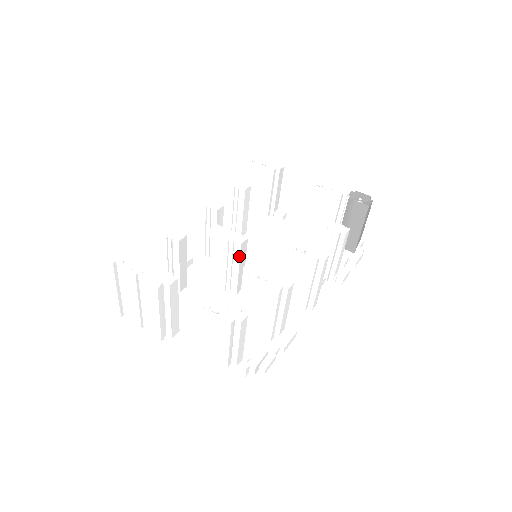
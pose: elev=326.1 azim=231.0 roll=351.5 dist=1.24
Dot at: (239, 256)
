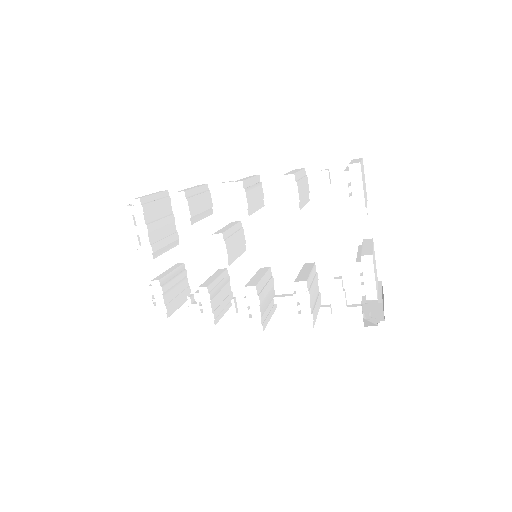
Dot at: occluded
